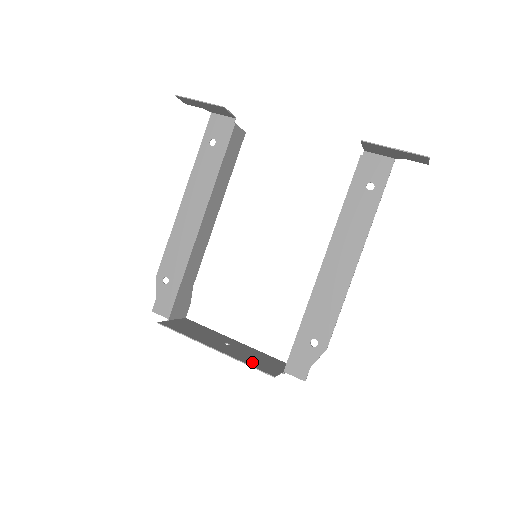
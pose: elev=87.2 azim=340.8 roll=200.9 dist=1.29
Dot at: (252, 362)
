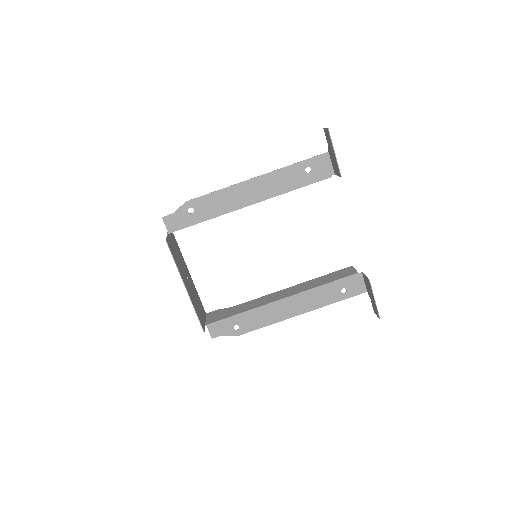
Dot at: (197, 310)
